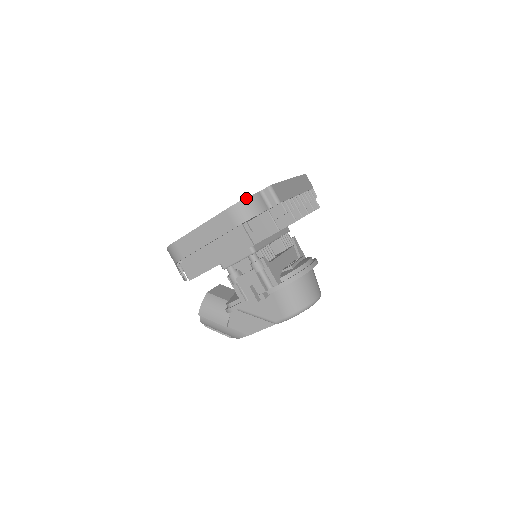
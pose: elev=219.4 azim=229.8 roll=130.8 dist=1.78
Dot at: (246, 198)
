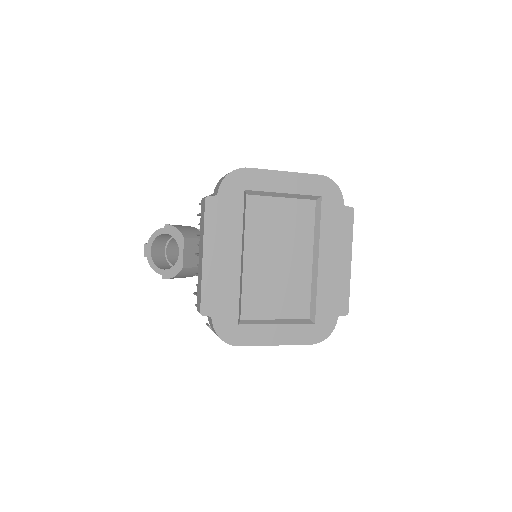
Dot at: occluded
